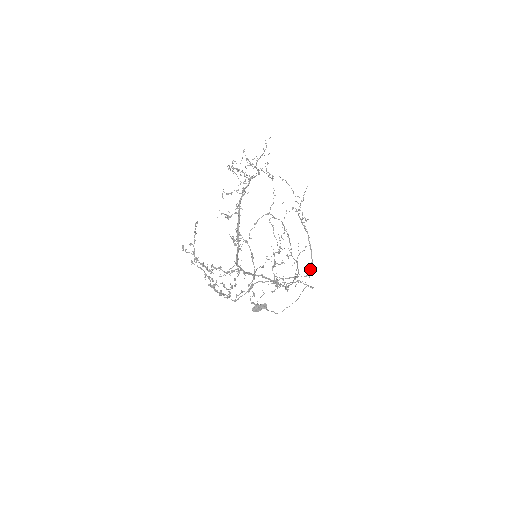
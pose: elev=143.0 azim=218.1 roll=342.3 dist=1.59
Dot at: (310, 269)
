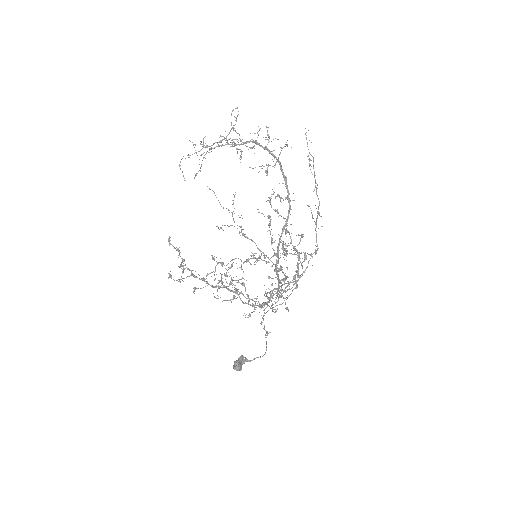
Dot at: (283, 273)
